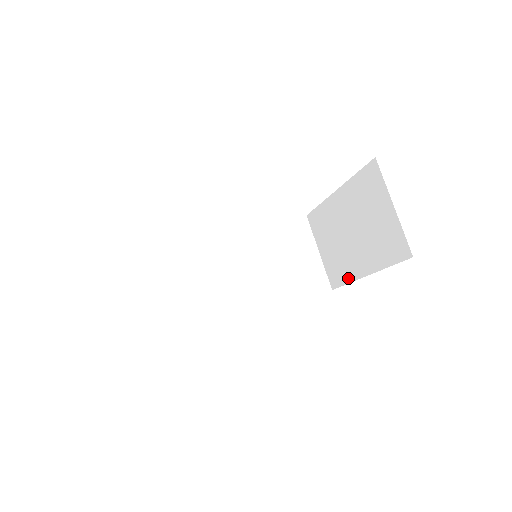
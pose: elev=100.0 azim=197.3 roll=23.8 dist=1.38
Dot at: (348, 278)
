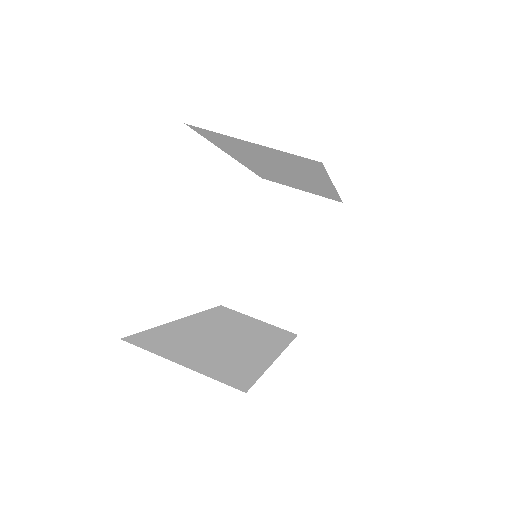
Dot at: (305, 297)
